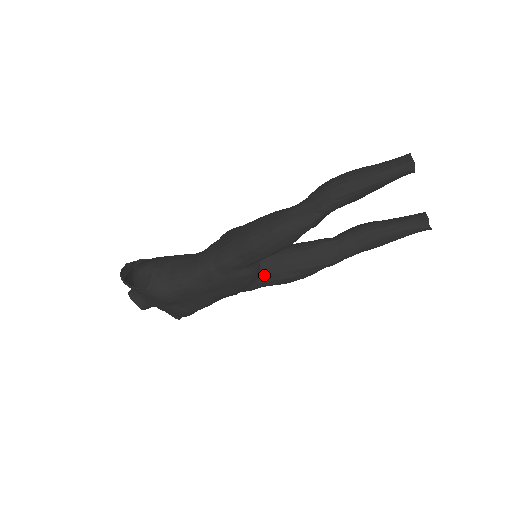
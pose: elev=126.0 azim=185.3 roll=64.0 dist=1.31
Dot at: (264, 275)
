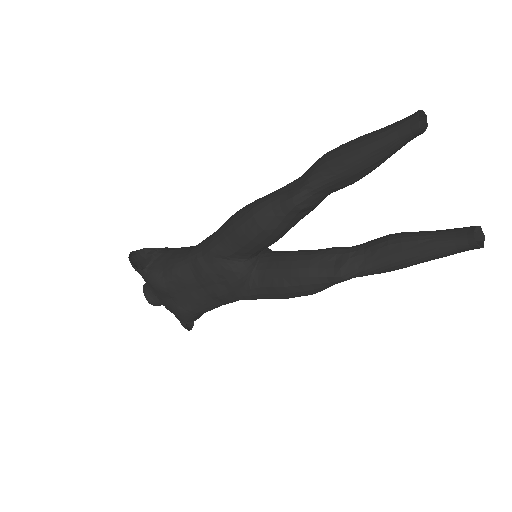
Dot at: (258, 278)
